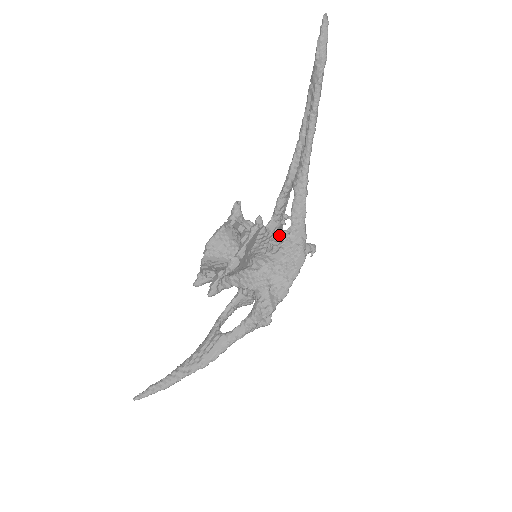
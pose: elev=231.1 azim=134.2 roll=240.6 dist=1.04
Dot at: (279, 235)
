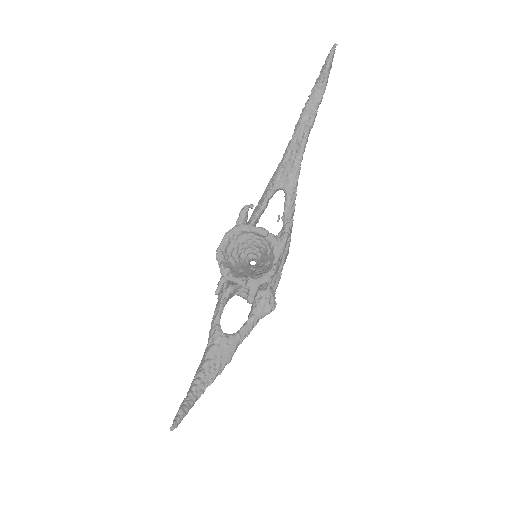
Dot at: occluded
